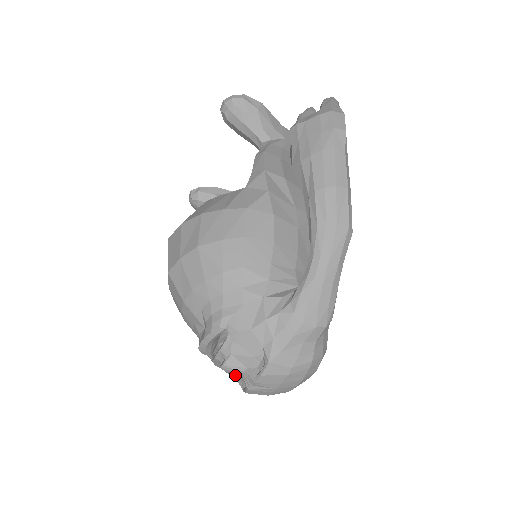
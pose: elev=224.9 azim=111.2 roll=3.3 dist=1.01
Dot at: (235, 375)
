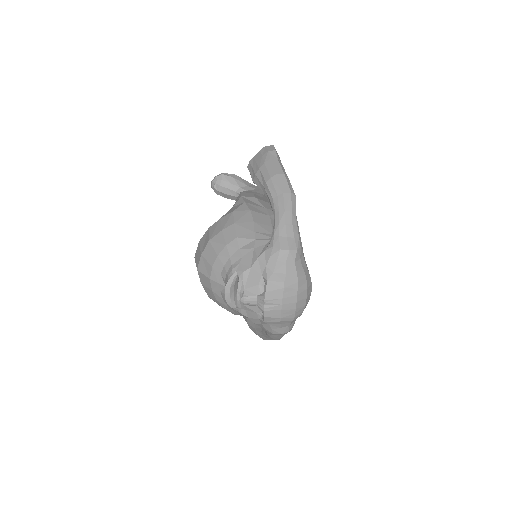
Dot at: (254, 310)
